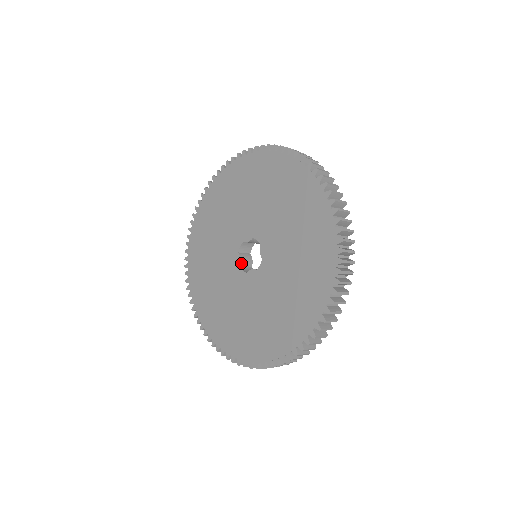
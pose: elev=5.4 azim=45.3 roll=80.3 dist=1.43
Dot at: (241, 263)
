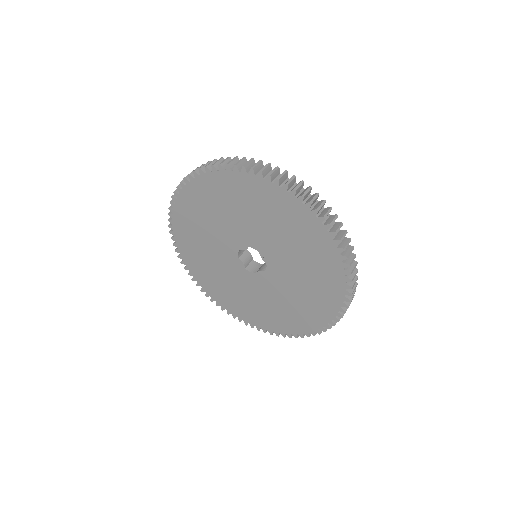
Dot at: (245, 266)
